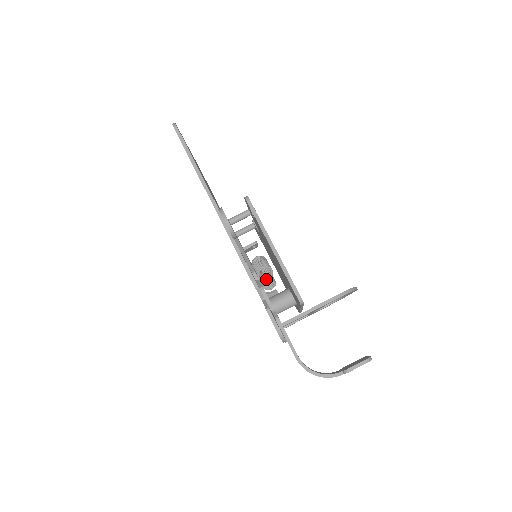
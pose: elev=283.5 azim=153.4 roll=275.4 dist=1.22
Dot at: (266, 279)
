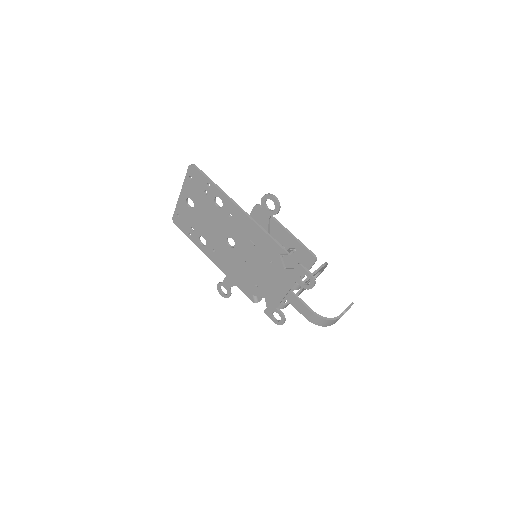
Dot at: (288, 250)
